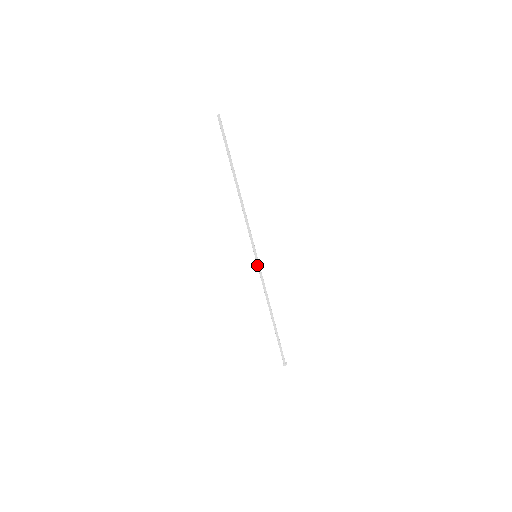
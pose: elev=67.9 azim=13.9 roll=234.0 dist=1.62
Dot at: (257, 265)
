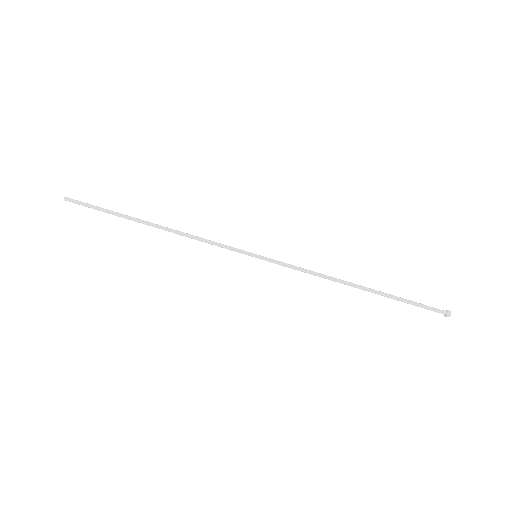
Dot at: occluded
